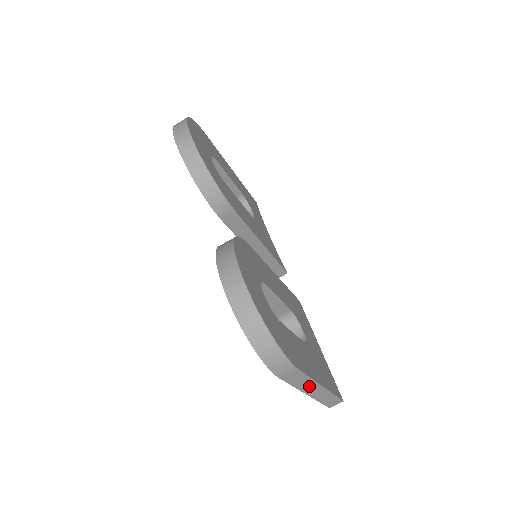
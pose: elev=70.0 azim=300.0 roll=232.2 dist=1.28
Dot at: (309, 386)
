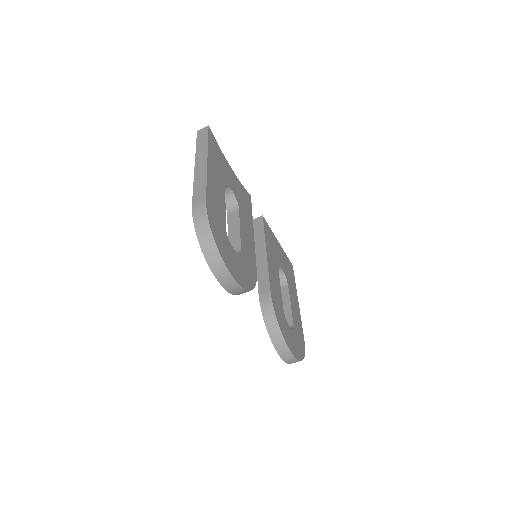
Dot at: occluded
